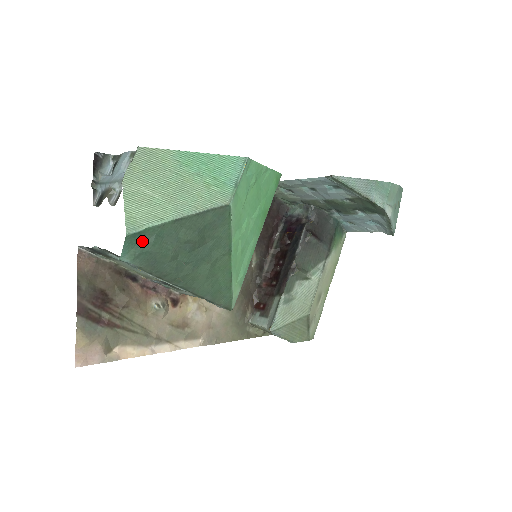
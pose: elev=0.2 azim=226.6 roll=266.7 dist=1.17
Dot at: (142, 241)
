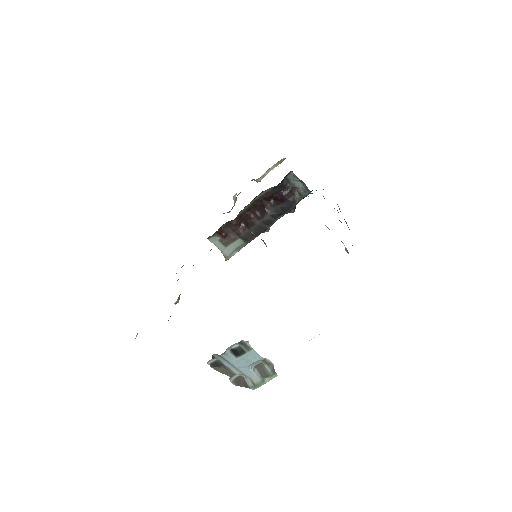
Dot at: occluded
